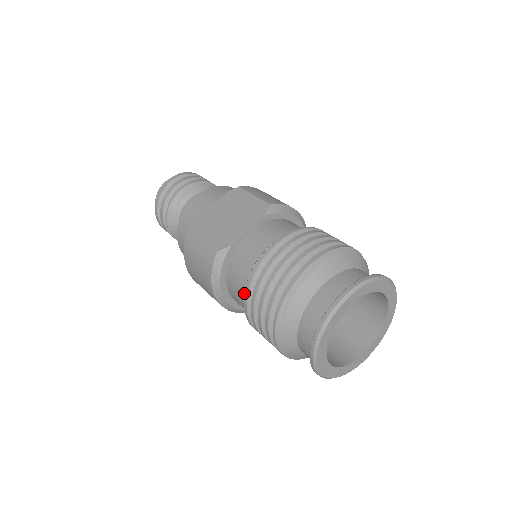
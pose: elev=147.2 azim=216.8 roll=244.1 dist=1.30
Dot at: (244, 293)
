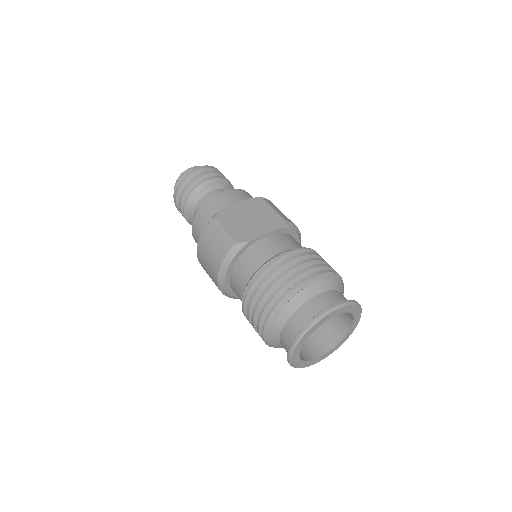
Dot at: (250, 282)
